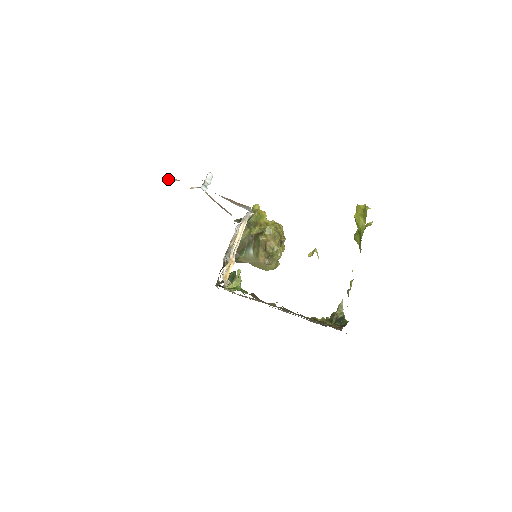
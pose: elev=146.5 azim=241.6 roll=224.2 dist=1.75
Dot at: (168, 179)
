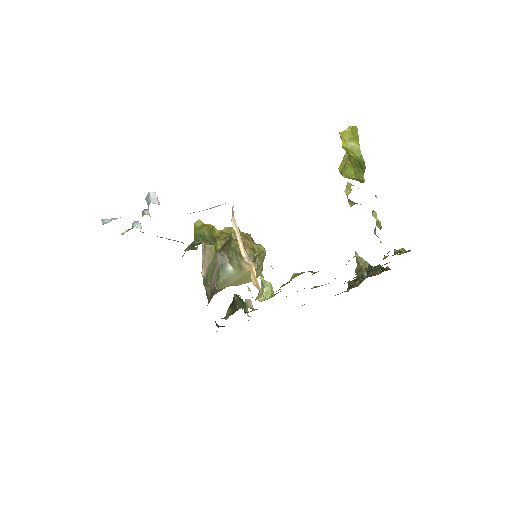
Dot at: (107, 221)
